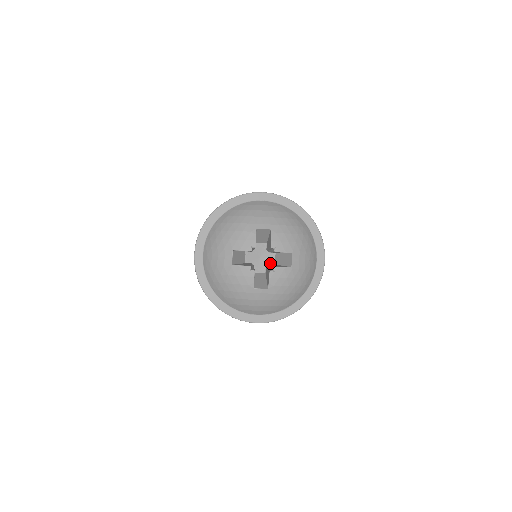
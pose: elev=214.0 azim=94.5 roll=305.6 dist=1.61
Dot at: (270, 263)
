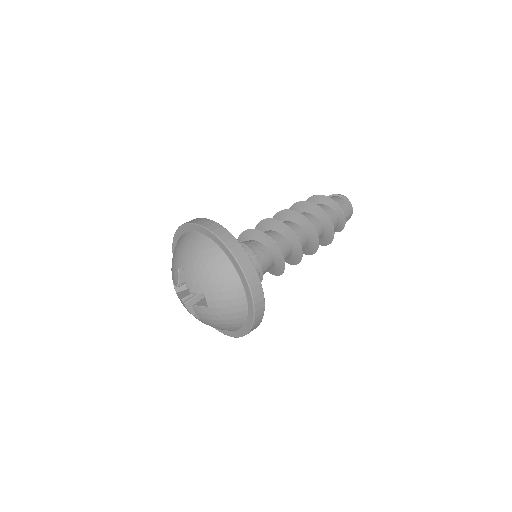
Dot at: occluded
